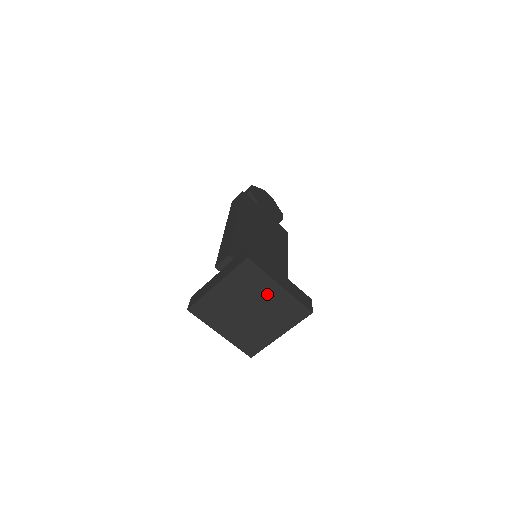
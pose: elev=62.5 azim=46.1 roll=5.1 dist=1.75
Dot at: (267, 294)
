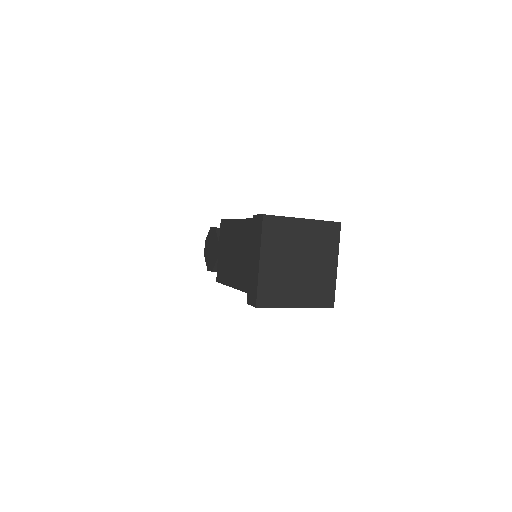
Dot at: (324, 262)
